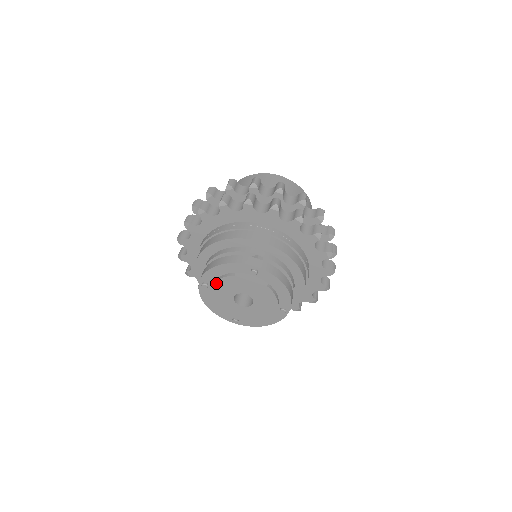
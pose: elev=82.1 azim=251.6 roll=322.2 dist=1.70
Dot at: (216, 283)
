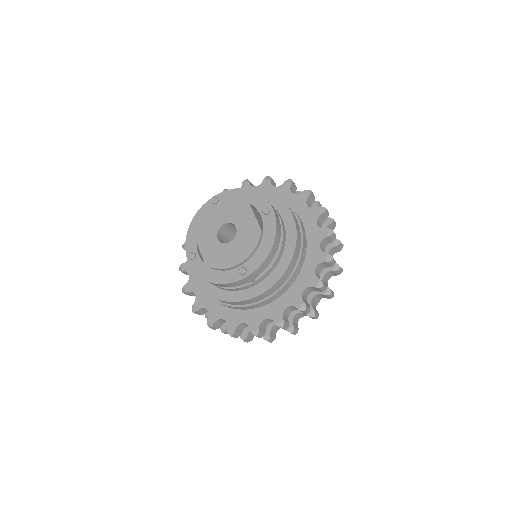
Dot at: (227, 201)
